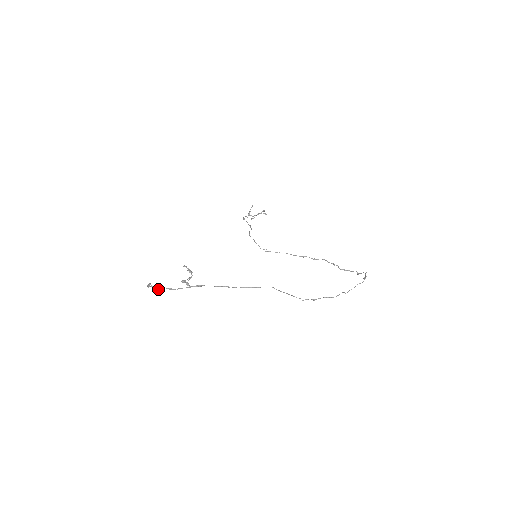
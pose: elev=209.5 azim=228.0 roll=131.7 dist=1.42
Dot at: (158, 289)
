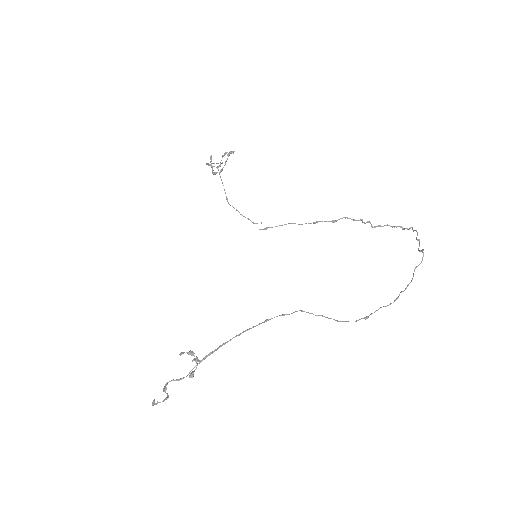
Dot at: (167, 398)
